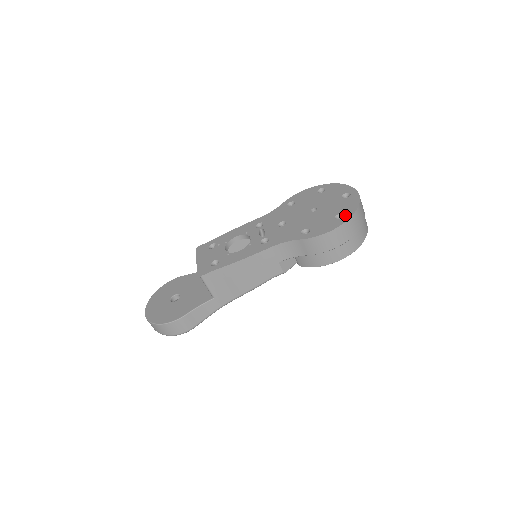
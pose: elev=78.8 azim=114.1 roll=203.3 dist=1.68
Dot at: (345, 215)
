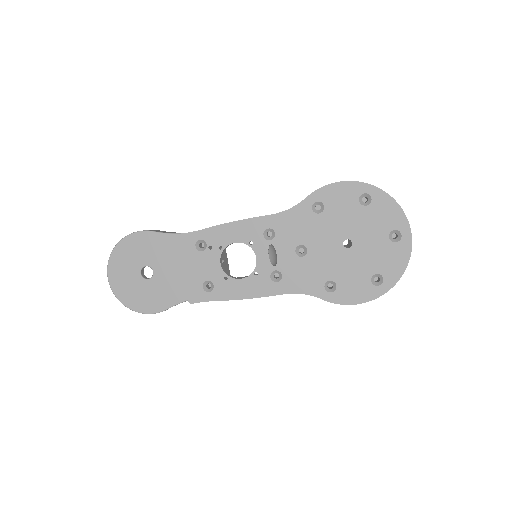
Dot at: (385, 282)
